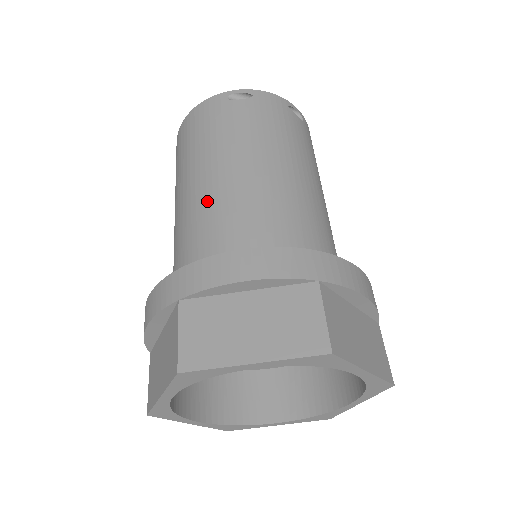
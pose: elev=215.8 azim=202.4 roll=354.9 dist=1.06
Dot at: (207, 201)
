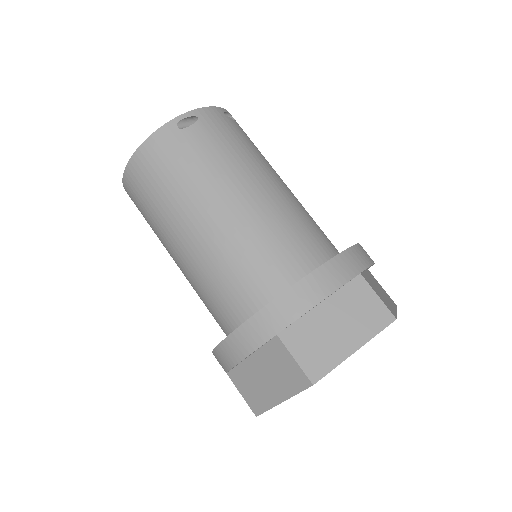
Dot at: (228, 239)
